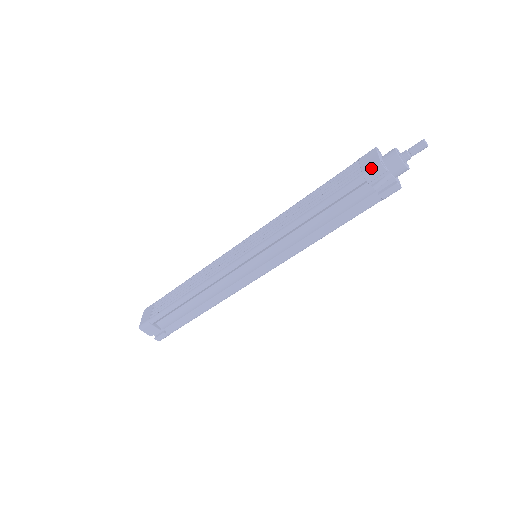
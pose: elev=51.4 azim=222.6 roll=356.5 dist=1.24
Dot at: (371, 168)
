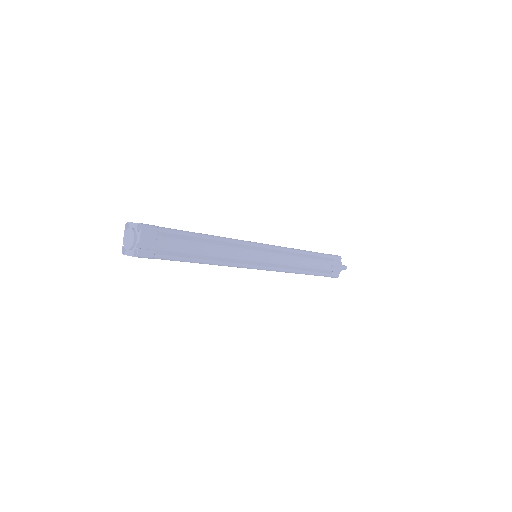
Dot at: (336, 255)
